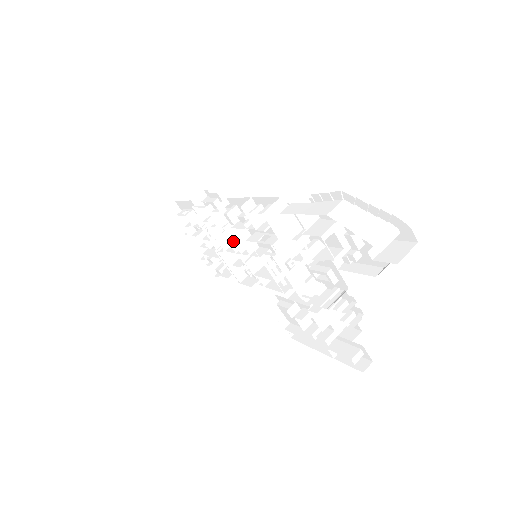
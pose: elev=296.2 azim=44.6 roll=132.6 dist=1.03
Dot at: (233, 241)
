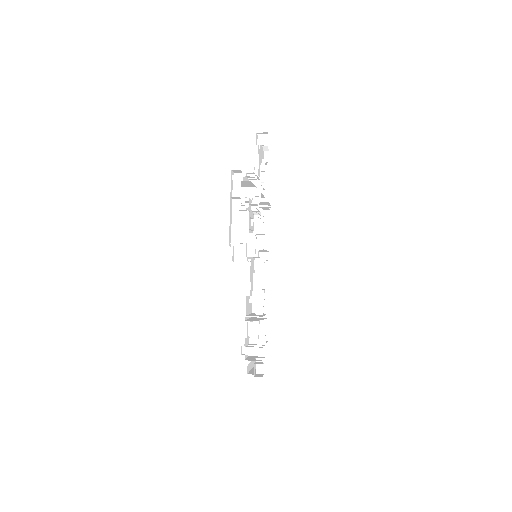
Dot at: occluded
